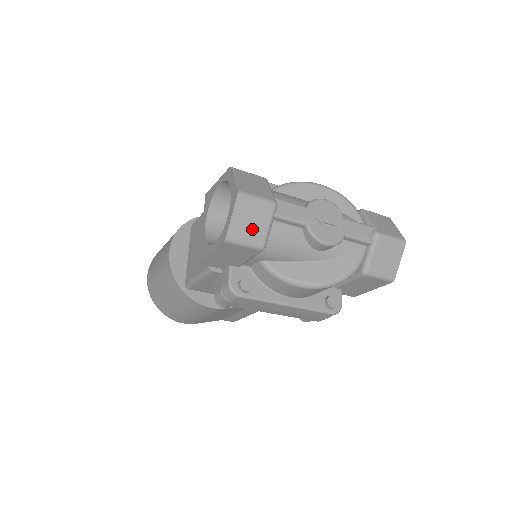
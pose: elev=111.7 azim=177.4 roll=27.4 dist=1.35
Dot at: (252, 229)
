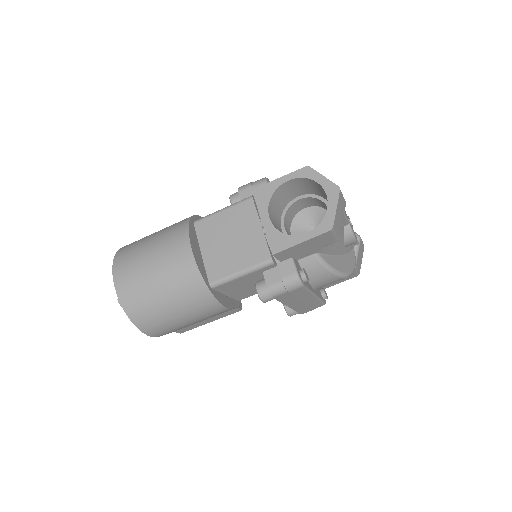
Dot at: (339, 222)
